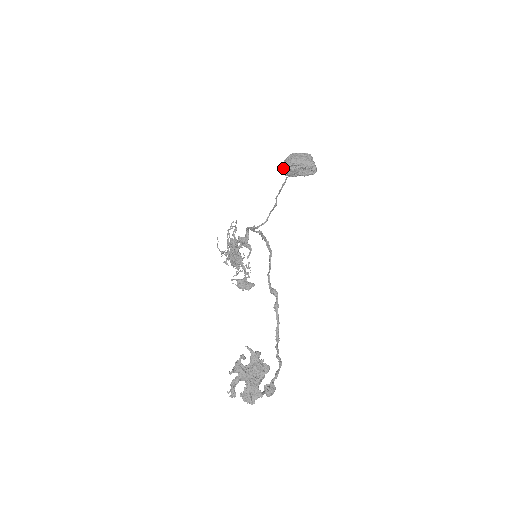
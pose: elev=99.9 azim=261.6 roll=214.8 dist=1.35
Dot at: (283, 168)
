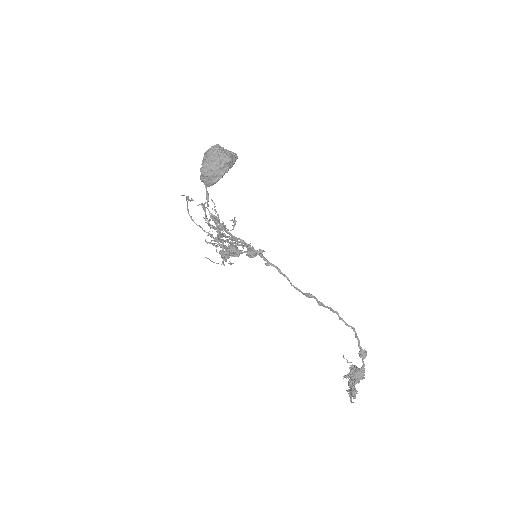
Dot at: occluded
